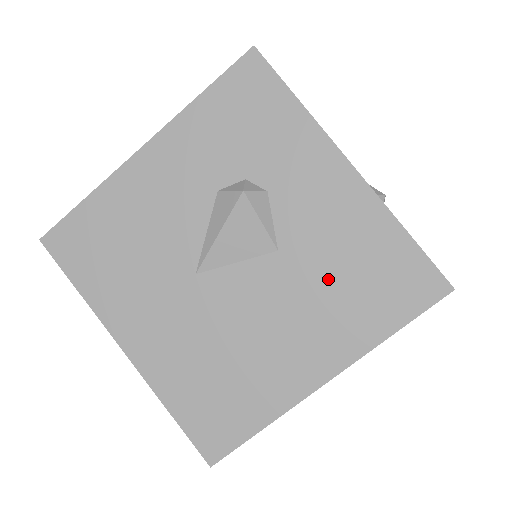
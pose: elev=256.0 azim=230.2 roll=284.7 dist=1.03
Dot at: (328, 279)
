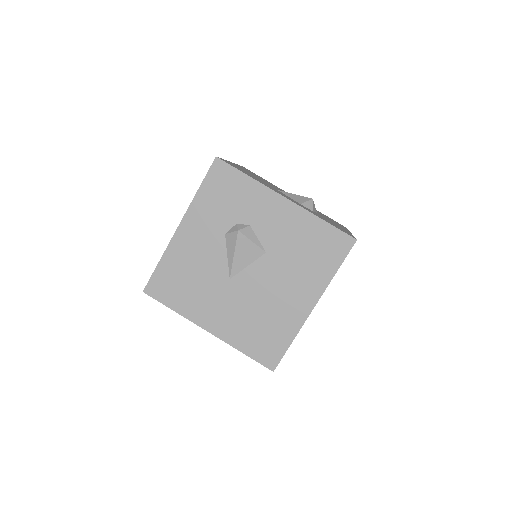
Dot at: (295, 257)
